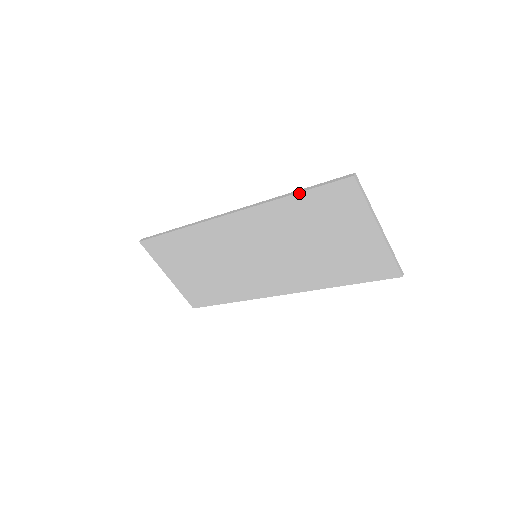
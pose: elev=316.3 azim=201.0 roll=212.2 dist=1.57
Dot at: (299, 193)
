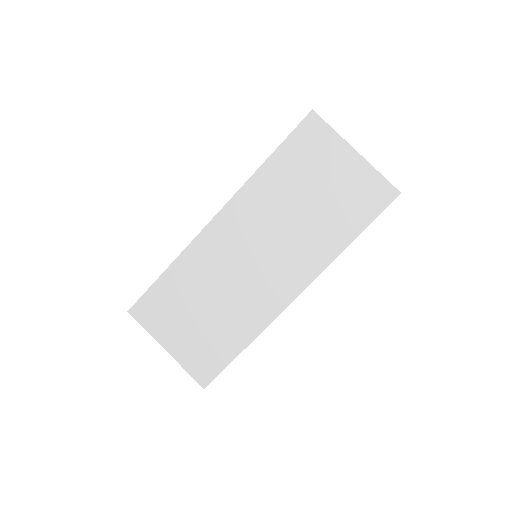
Dot at: (274, 152)
